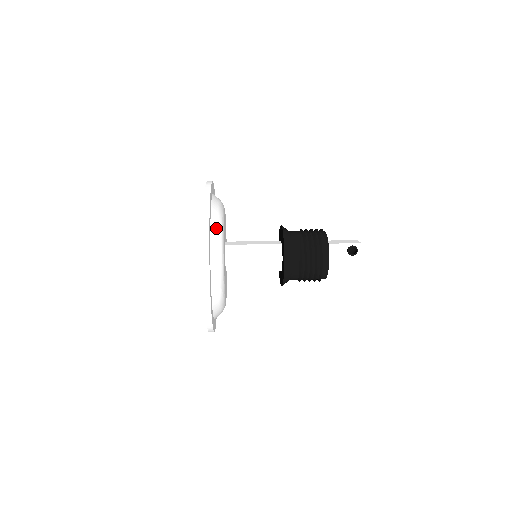
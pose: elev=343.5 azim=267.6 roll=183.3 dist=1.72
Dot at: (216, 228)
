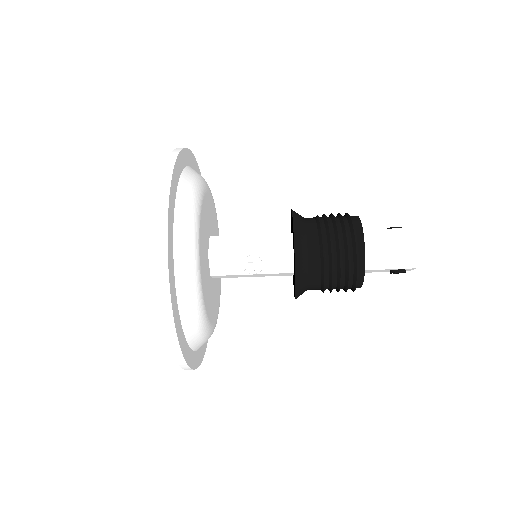
Dot at: occluded
